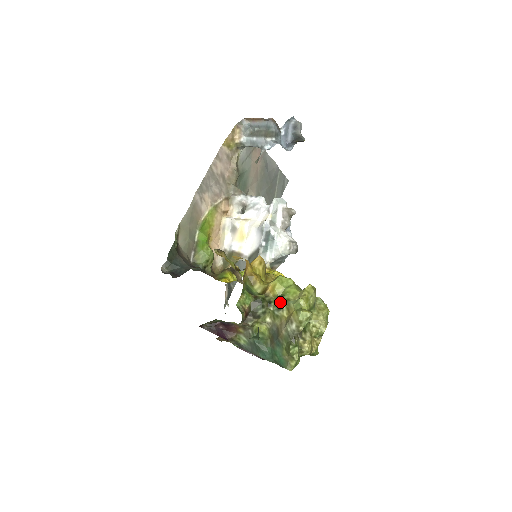
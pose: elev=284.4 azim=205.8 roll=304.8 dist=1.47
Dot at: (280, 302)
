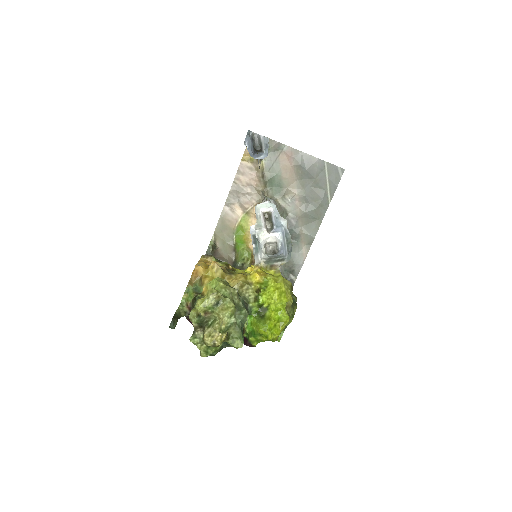
Dot at: occluded
